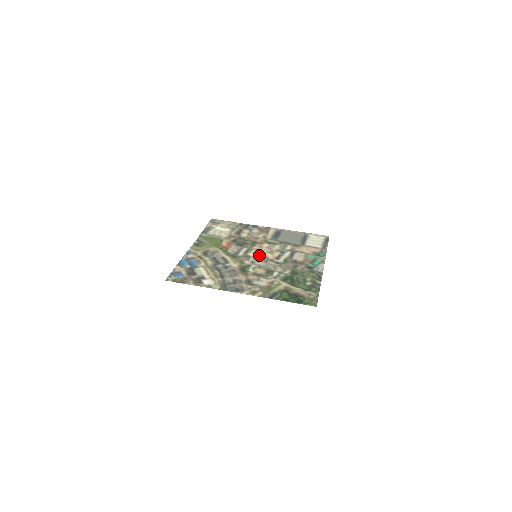
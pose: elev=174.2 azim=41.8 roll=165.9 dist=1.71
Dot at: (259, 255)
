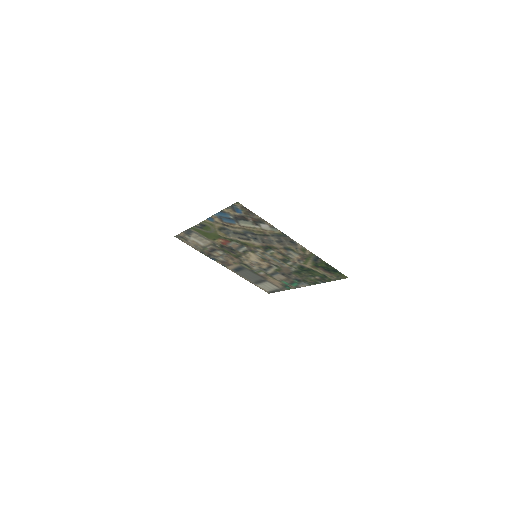
Dot at: (257, 257)
